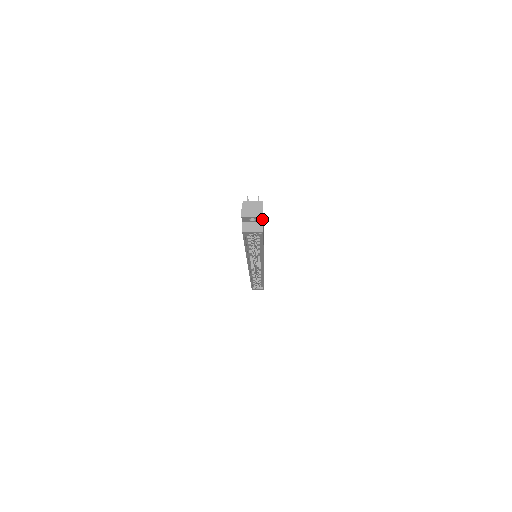
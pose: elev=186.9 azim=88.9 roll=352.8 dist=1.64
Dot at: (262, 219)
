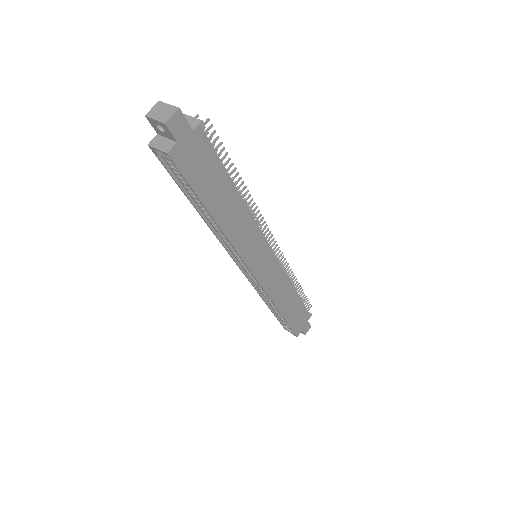
Dot at: (170, 131)
